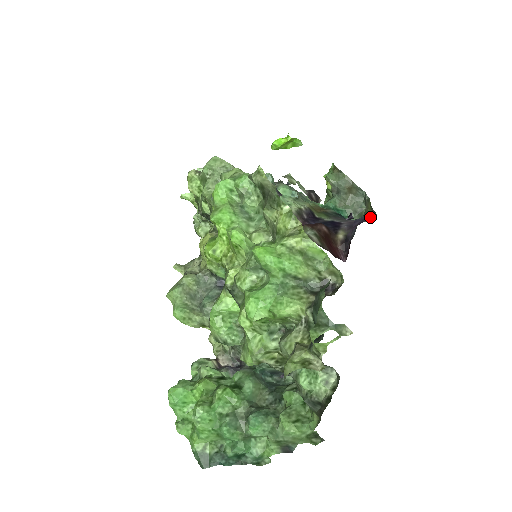
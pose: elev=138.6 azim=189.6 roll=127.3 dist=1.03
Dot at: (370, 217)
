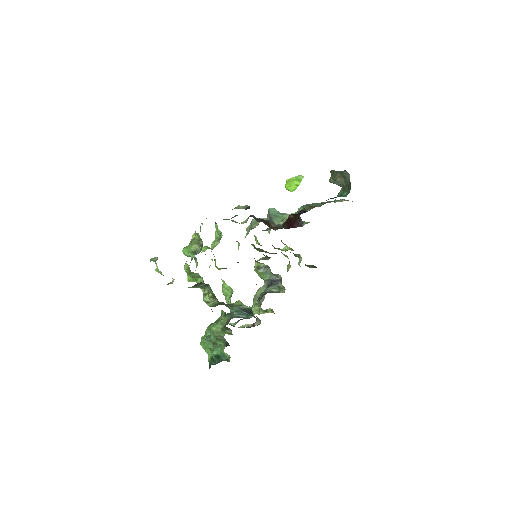
Dot at: occluded
